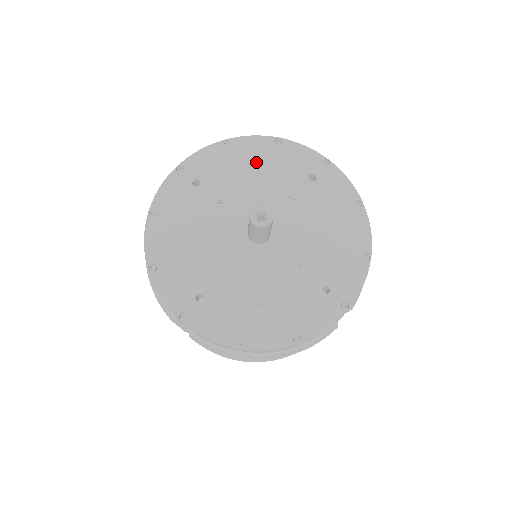
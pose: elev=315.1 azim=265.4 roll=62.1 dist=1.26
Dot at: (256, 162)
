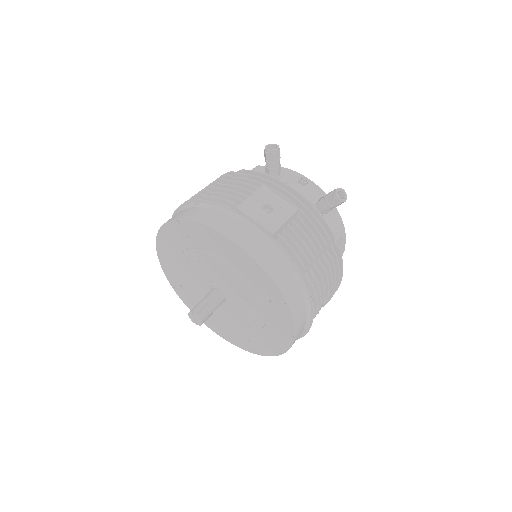
Dot at: (232, 260)
